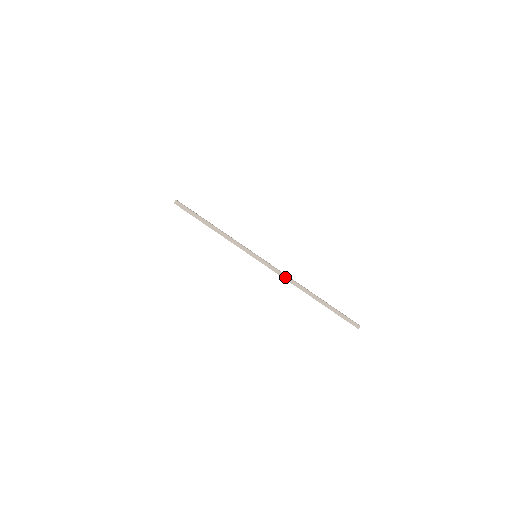
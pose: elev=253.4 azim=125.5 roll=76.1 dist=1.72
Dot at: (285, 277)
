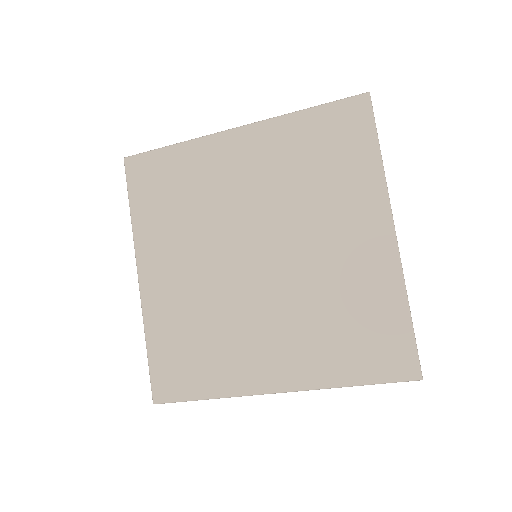
Dot at: (297, 391)
